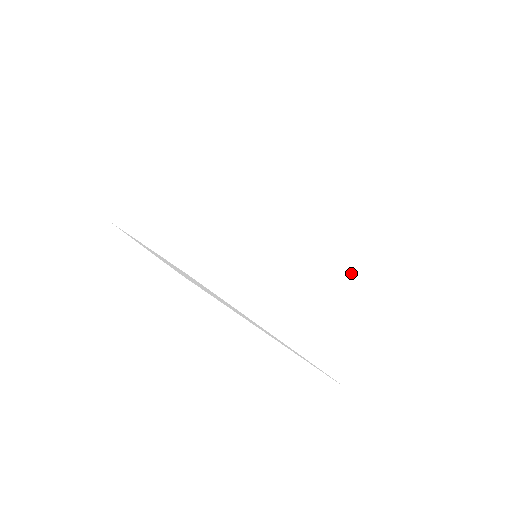
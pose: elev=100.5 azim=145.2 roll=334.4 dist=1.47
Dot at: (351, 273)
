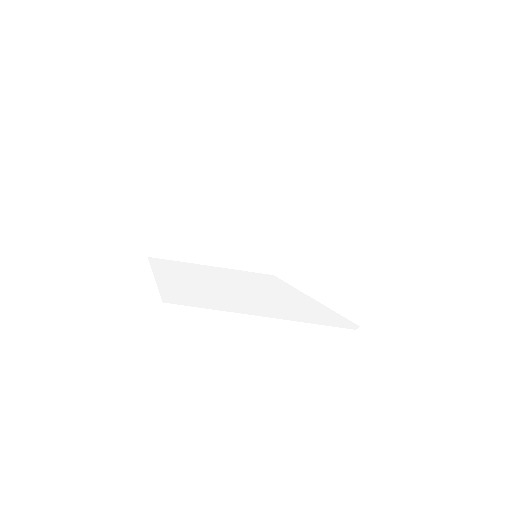
Dot at: (342, 243)
